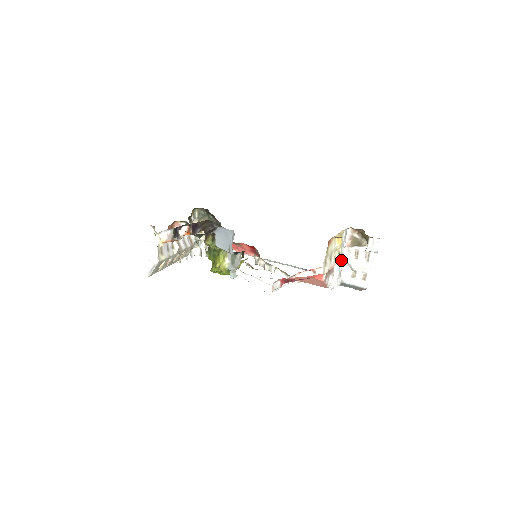
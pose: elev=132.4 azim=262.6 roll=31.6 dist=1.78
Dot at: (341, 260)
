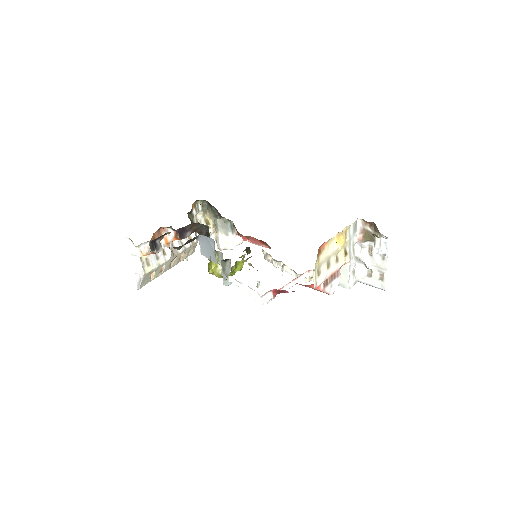
Dot at: (352, 258)
